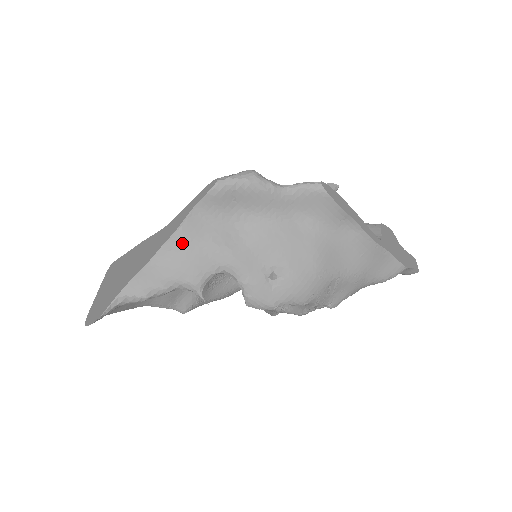
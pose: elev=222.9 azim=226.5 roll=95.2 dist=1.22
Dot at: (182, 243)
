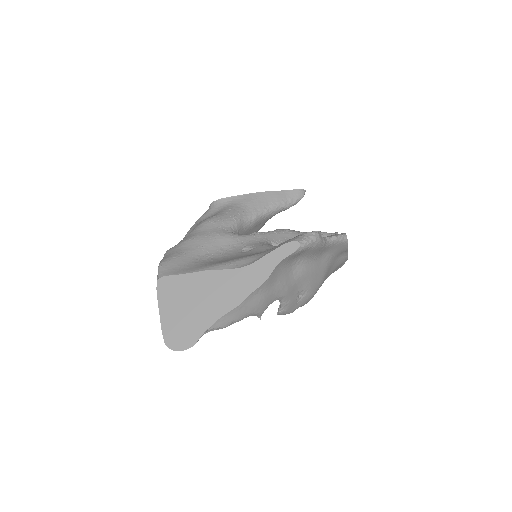
Dot at: (265, 288)
